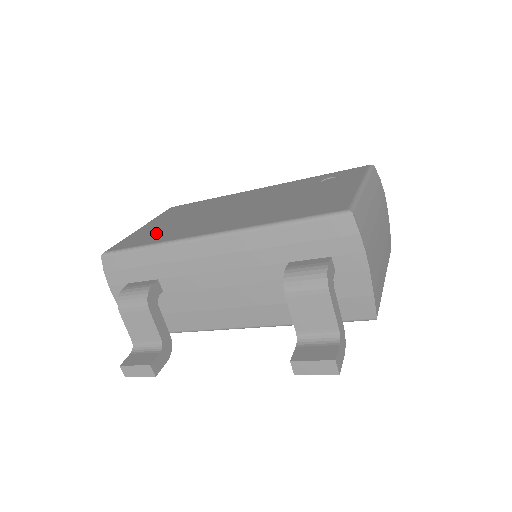
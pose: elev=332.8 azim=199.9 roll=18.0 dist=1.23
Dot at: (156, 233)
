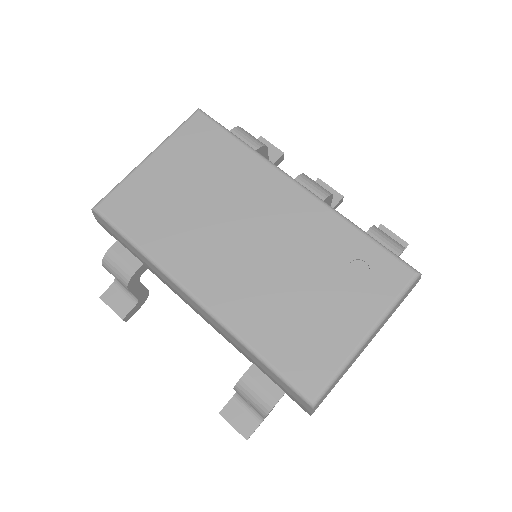
Dot at: (154, 212)
